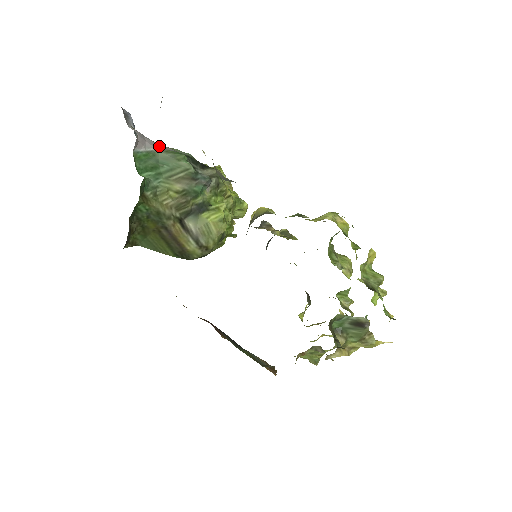
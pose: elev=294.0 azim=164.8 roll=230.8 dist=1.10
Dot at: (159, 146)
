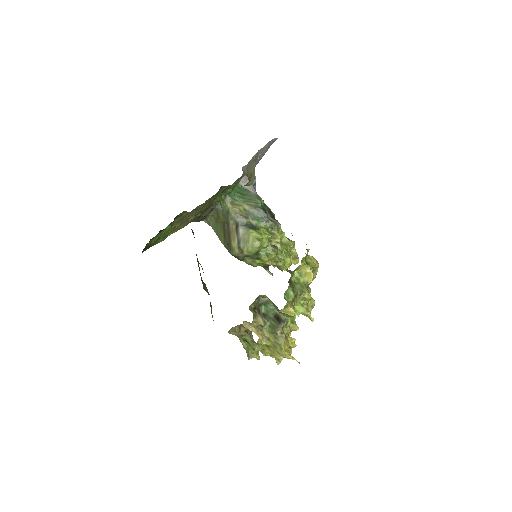
Dot at: (256, 193)
